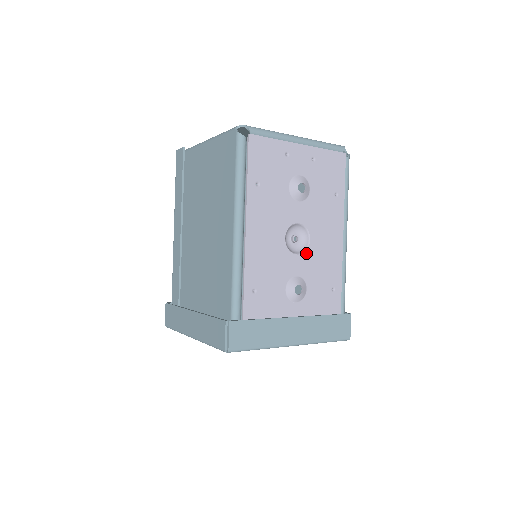
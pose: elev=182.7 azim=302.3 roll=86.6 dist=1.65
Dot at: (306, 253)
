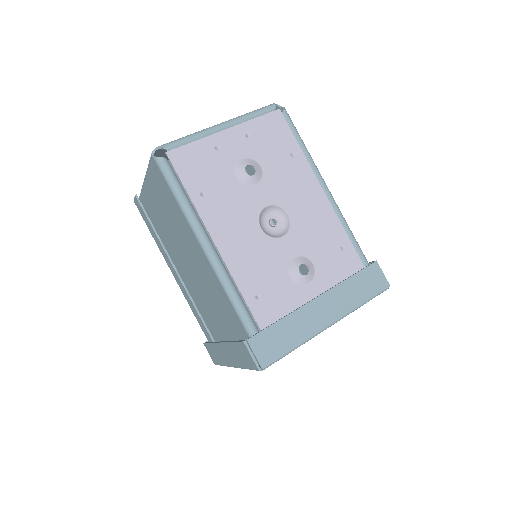
Dot at: (292, 230)
